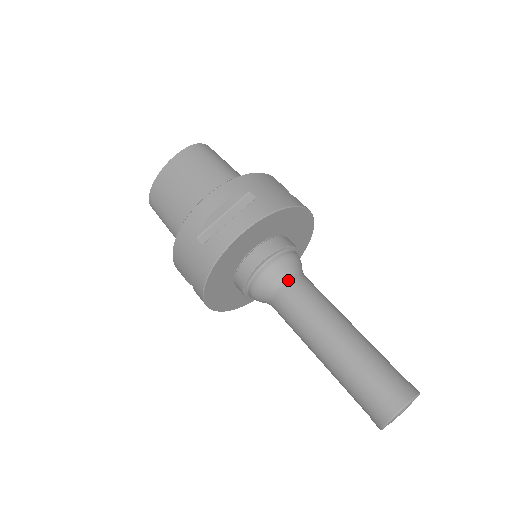
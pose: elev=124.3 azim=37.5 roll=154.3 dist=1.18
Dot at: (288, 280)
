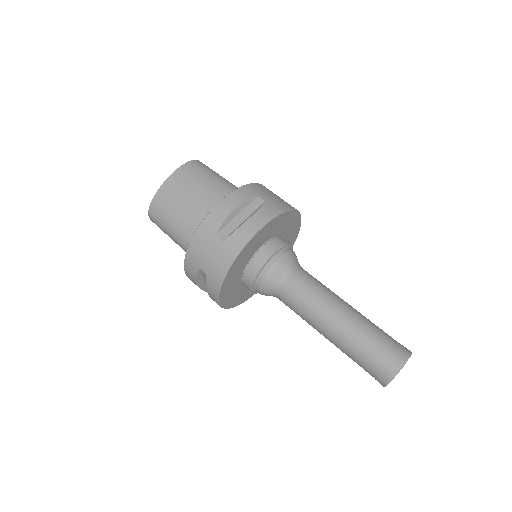
Dot at: (293, 271)
